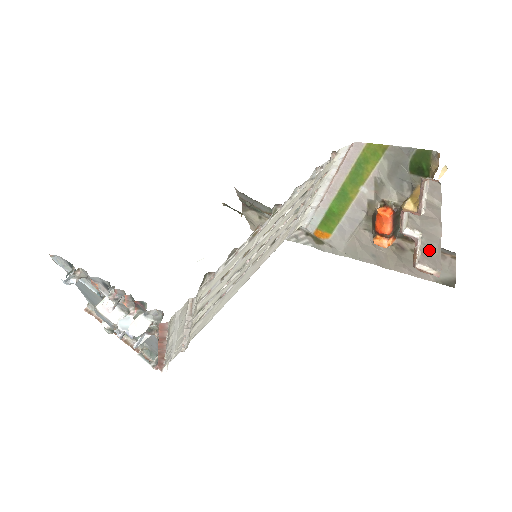
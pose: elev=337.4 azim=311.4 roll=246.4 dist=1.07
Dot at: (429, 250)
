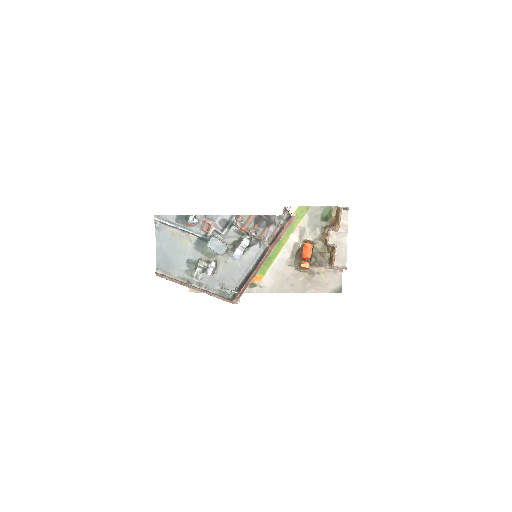
Dot at: (340, 254)
